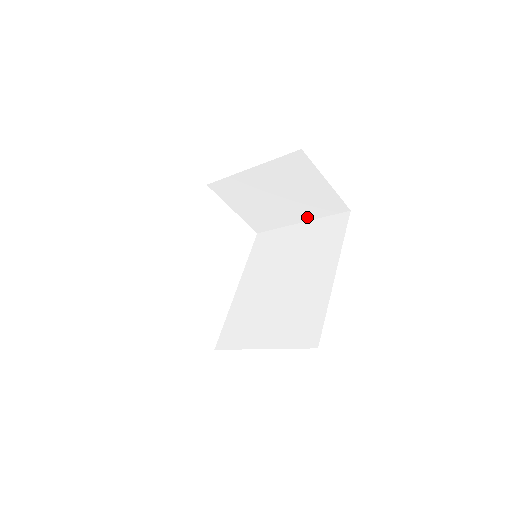
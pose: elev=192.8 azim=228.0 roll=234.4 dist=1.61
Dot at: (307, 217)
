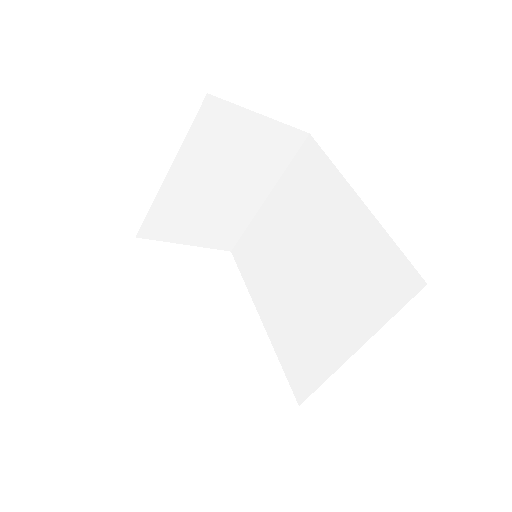
Dot at: (269, 184)
